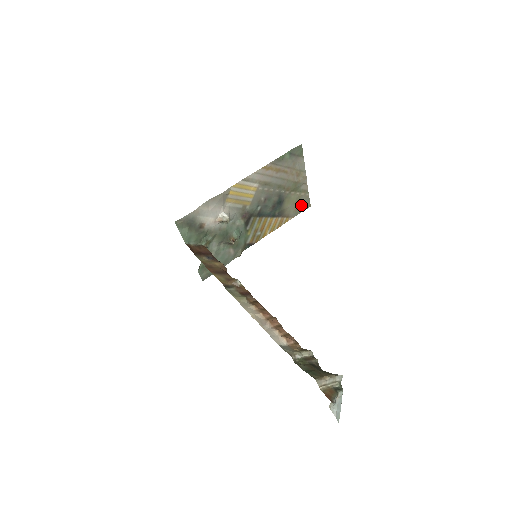
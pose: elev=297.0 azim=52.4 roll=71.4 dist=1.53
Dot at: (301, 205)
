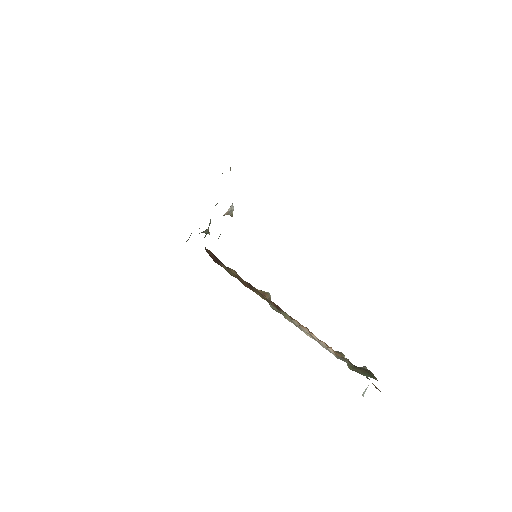
Dot at: occluded
